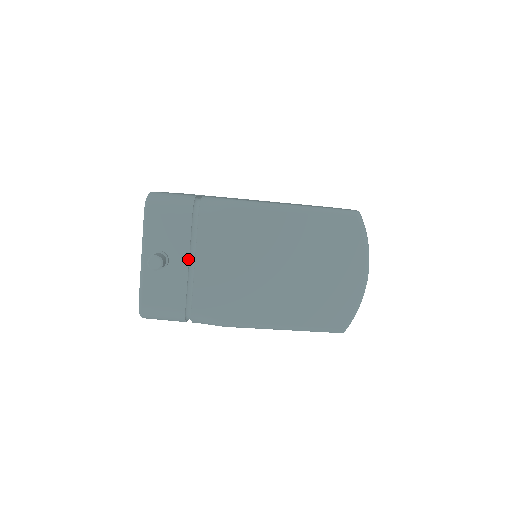
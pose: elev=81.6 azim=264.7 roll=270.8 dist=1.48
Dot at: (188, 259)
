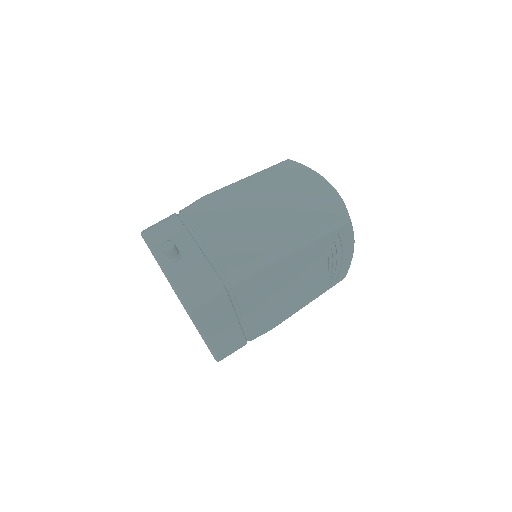
Dot at: (194, 241)
